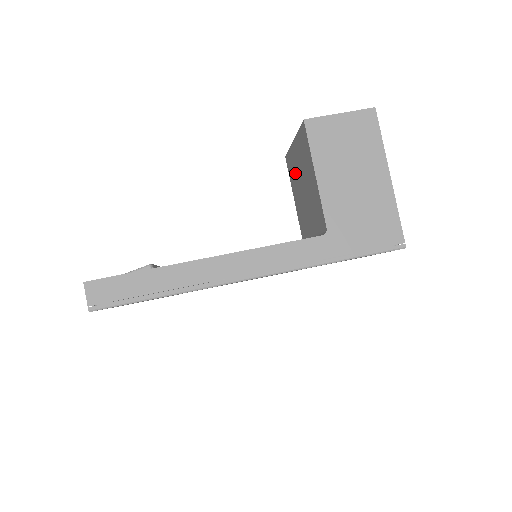
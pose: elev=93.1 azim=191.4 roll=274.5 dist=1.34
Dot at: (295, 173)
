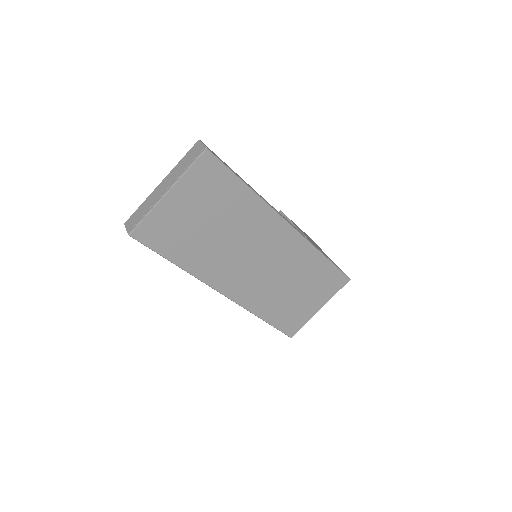
Dot at: occluded
